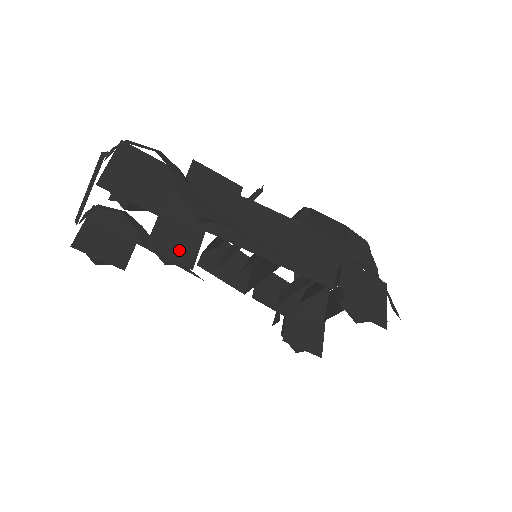
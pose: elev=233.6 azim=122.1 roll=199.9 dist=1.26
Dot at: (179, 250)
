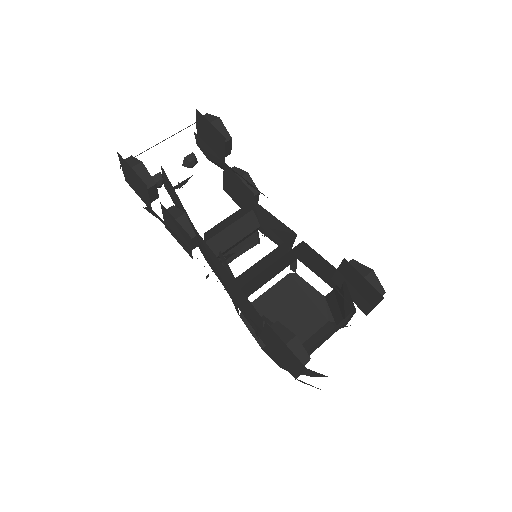
Dot at: occluded
